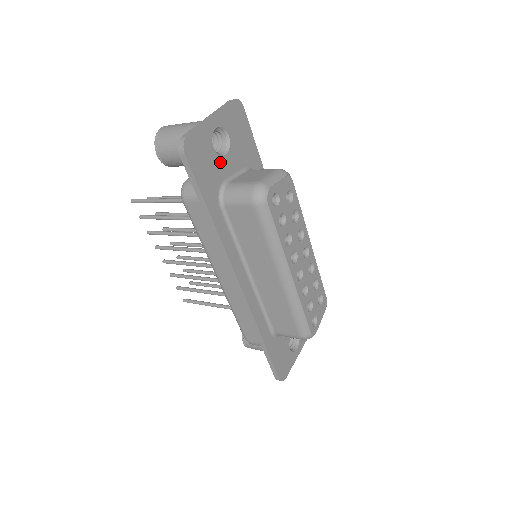
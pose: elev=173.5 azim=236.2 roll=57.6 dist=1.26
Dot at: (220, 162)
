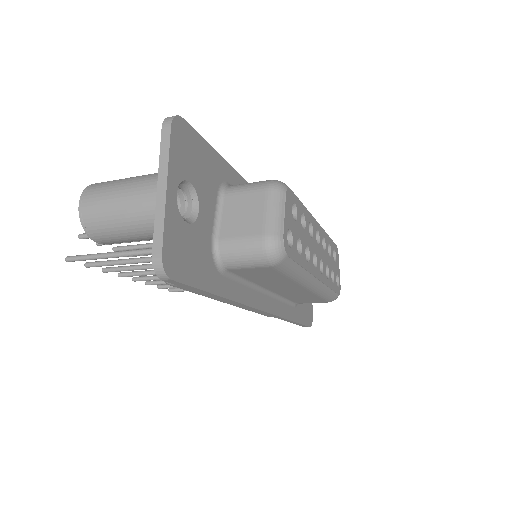
Dot at: (199, 228)
